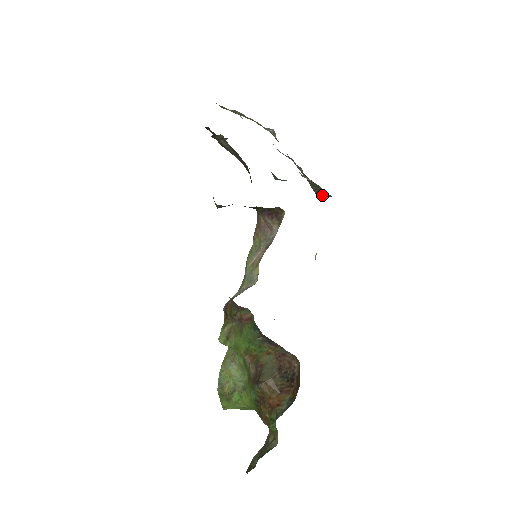
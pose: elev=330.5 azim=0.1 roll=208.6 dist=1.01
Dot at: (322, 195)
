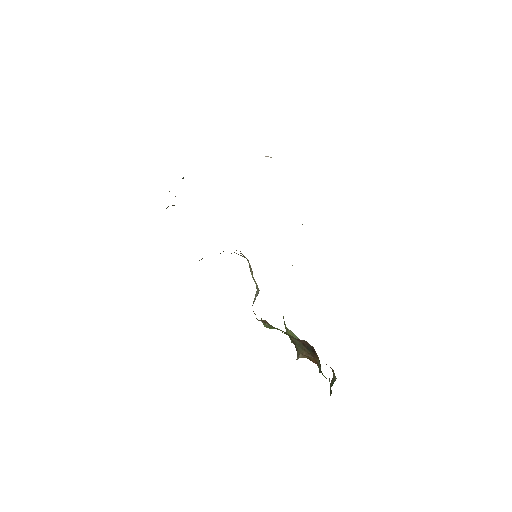
Dot at: occluded
